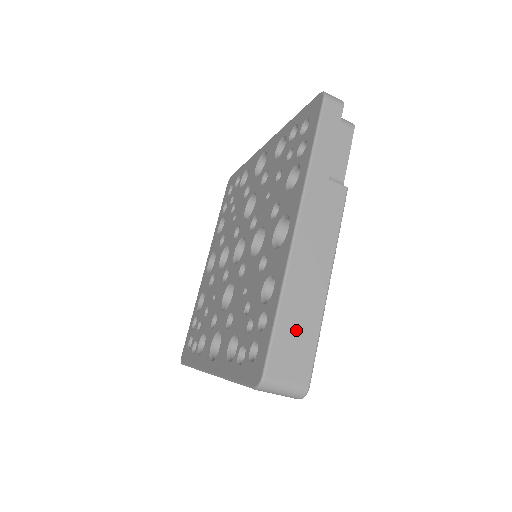
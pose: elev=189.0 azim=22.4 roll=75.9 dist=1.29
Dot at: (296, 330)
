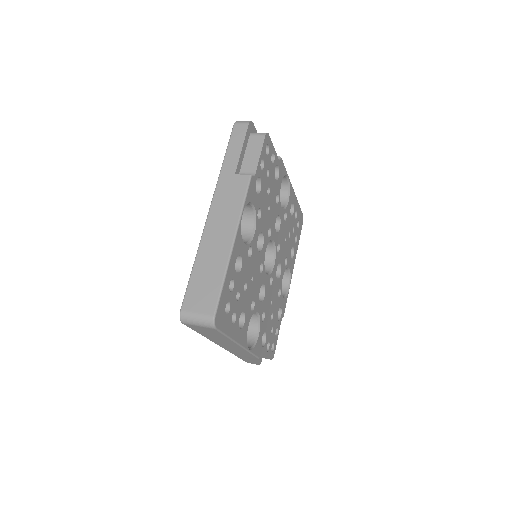
Dot at: (205, 278)
